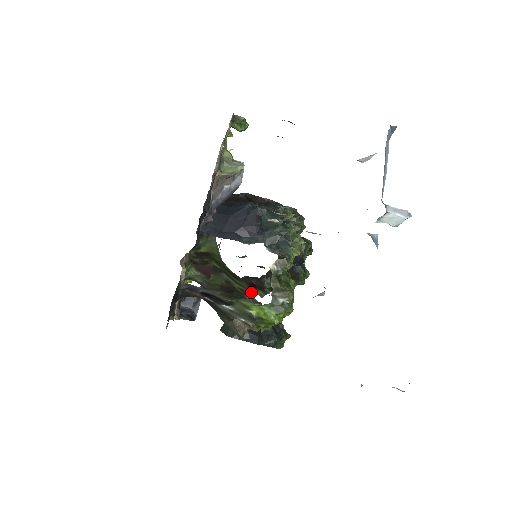
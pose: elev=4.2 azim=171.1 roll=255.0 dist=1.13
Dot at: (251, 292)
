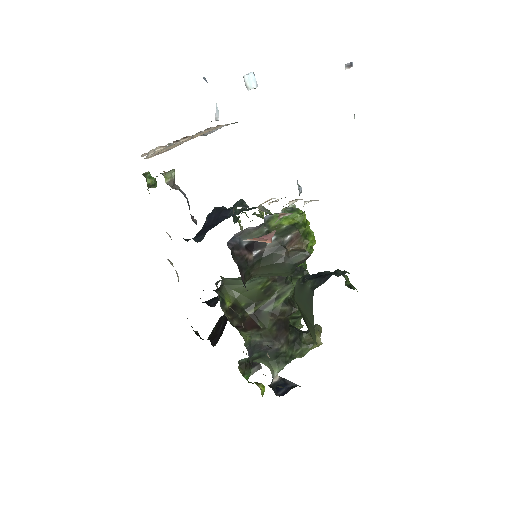
Dot at: (289, 288)
